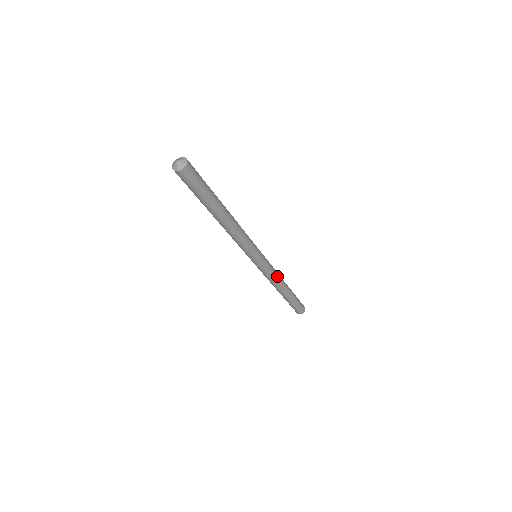
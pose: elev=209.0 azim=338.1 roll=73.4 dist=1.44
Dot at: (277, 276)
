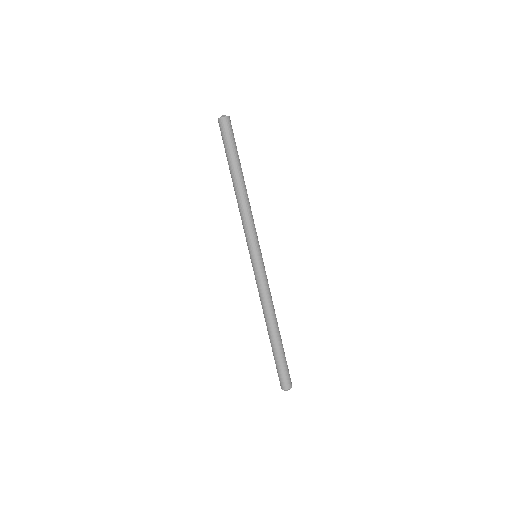
Dot at: (271, 296)
